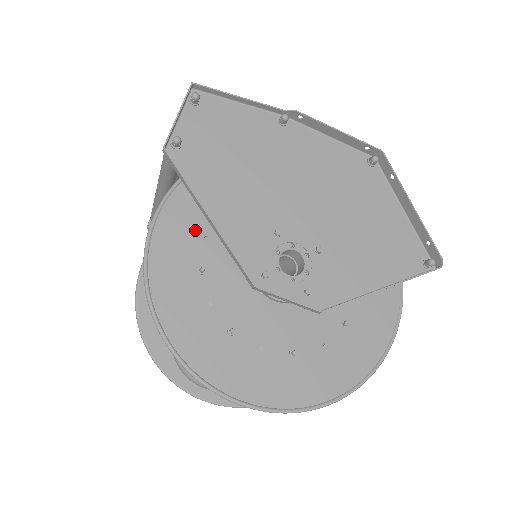
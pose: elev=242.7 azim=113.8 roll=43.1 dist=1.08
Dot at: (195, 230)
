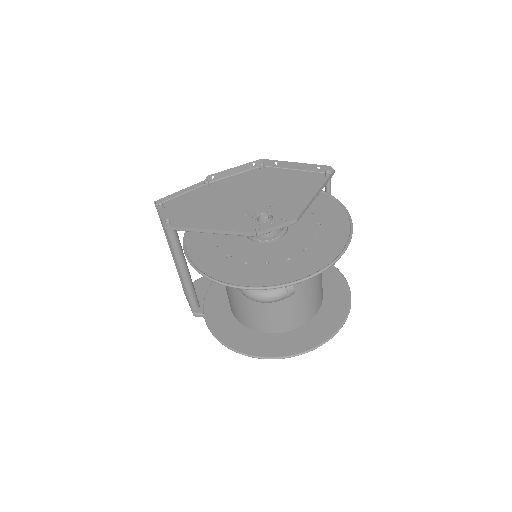
Dot at: (210, 248)
